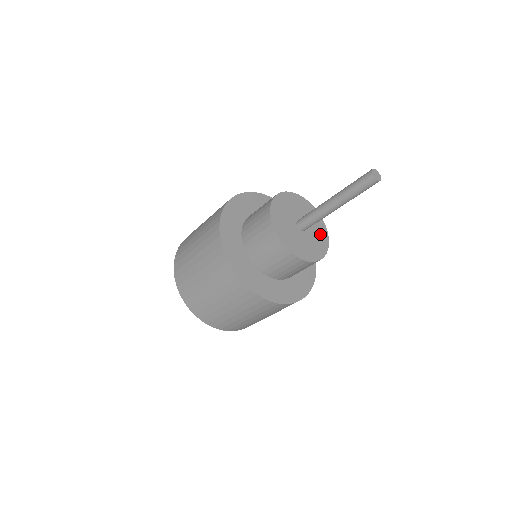
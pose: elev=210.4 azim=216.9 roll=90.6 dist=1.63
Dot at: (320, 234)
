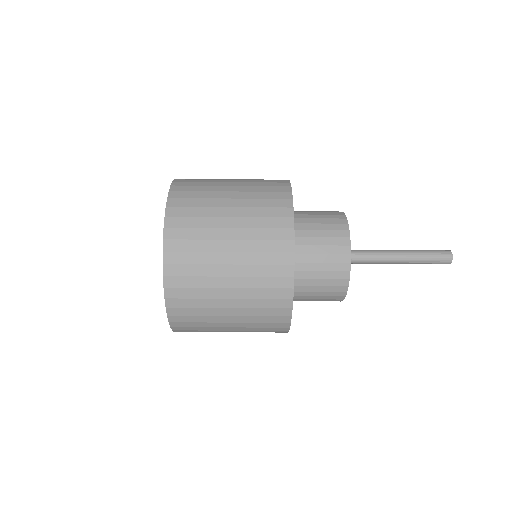
Dot at: occluded
